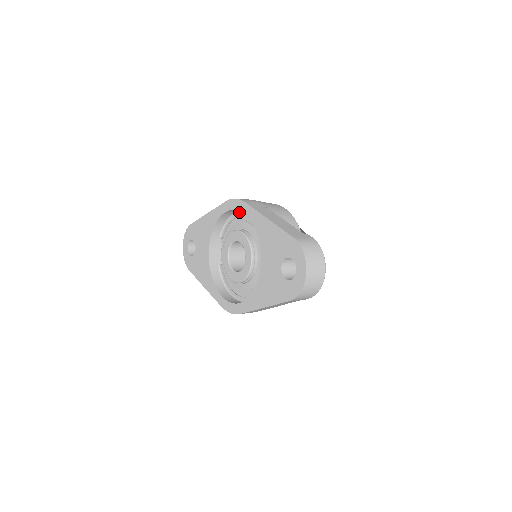
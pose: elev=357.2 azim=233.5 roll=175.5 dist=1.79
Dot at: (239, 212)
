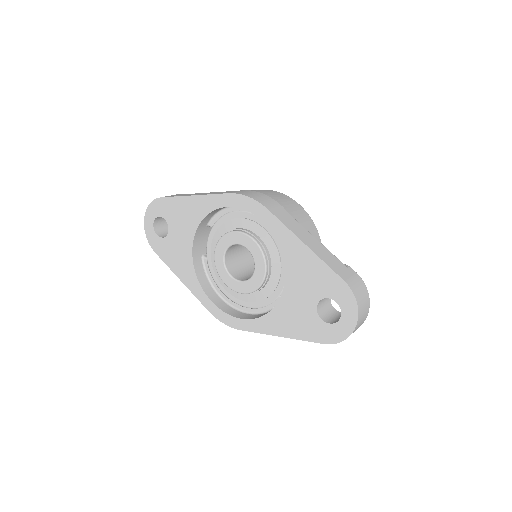
Dot at: occluded
